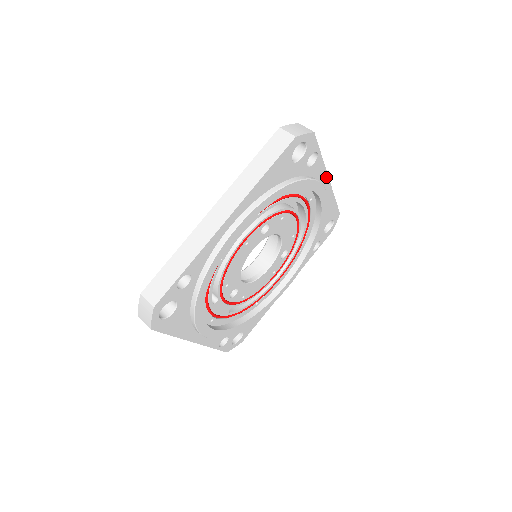
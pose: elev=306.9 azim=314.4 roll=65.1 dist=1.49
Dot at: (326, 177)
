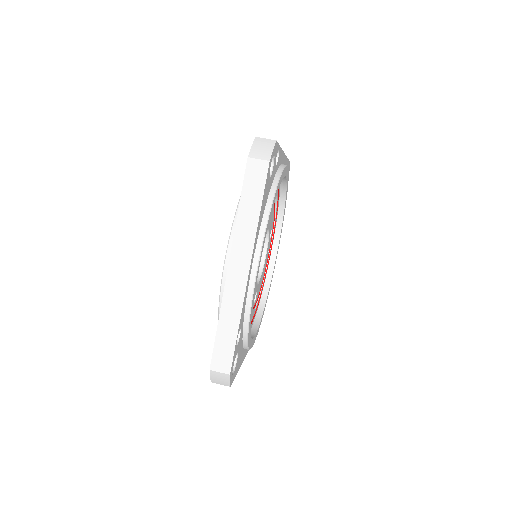
Dot at: (283, 155)
